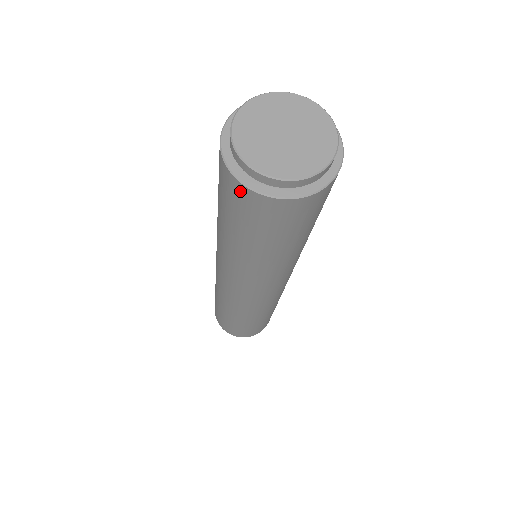
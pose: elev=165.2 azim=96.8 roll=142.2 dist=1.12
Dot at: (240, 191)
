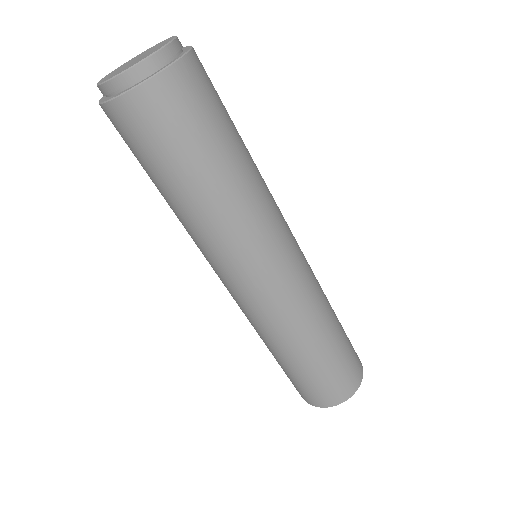
Dot at: (108, 115)
